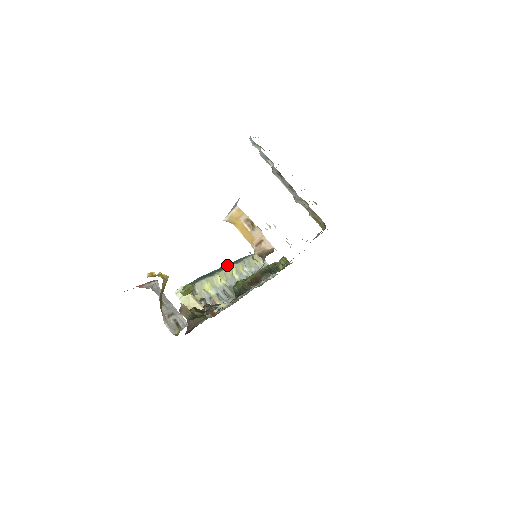
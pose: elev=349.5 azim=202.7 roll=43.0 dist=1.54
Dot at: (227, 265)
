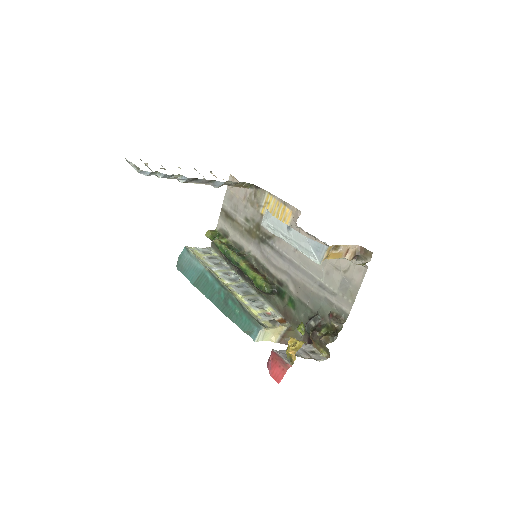
Dot at: (203, 283)
